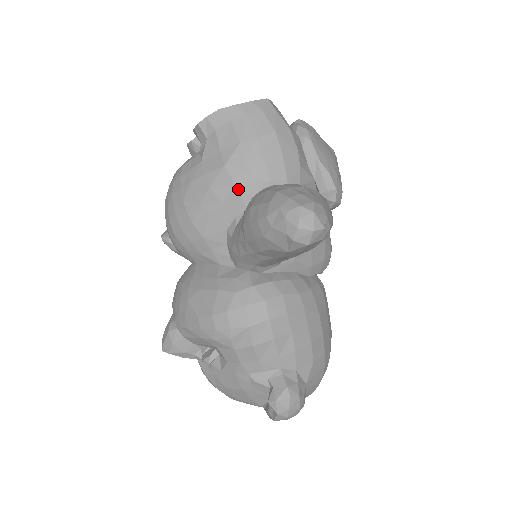
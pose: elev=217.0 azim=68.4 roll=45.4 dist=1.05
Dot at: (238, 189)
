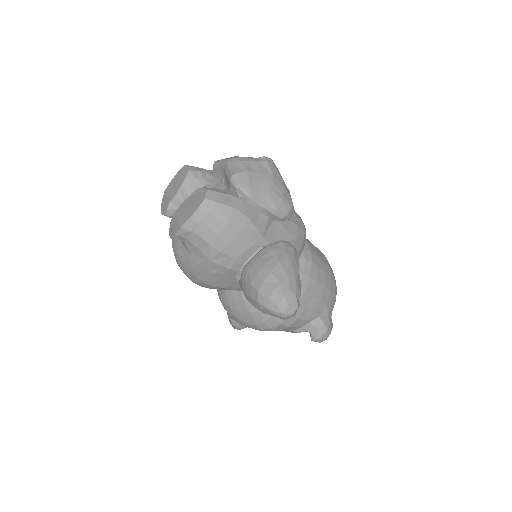
Dot at: (227, 267)
